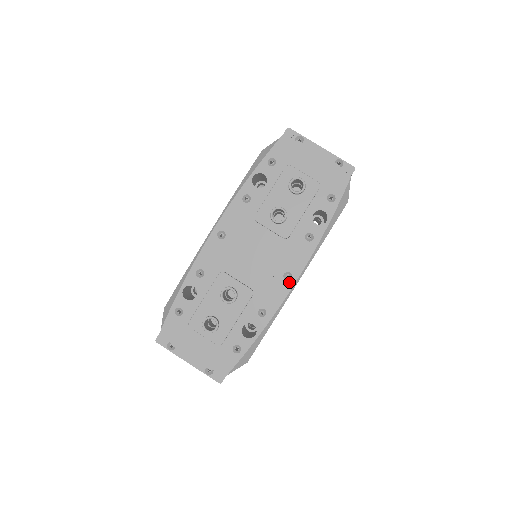
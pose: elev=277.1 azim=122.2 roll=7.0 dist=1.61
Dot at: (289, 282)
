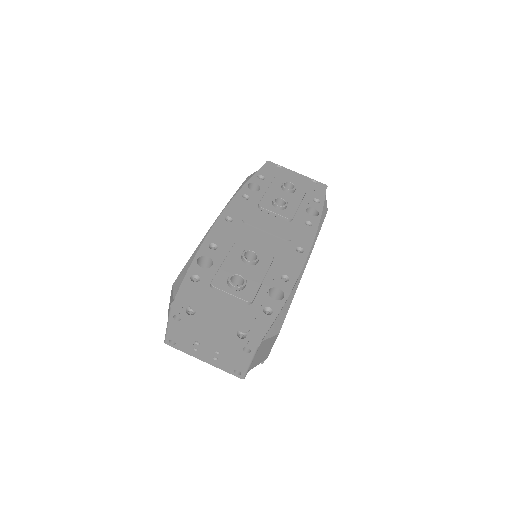
Dot at: (303, 254)
